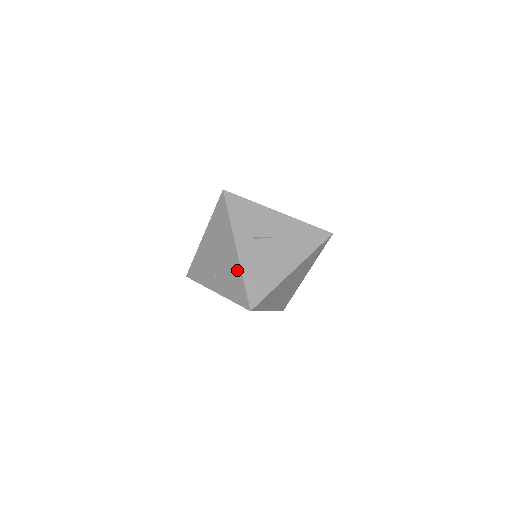
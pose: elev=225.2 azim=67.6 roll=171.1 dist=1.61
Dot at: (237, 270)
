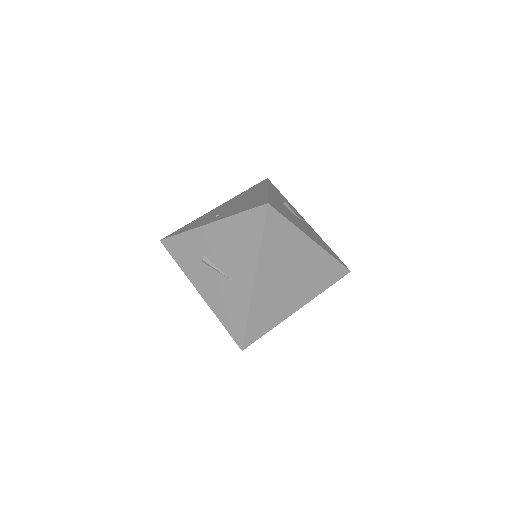
Dot at: (261, 196)
